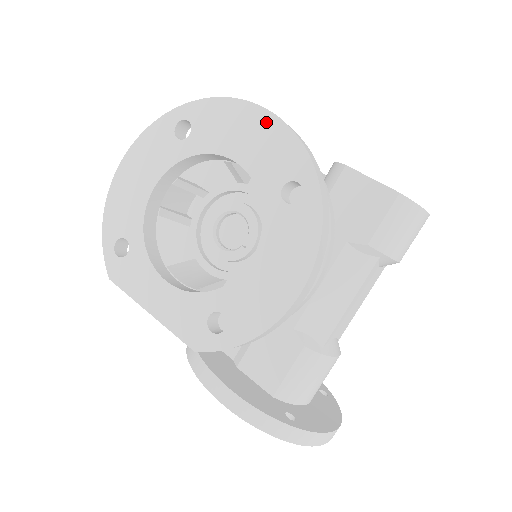
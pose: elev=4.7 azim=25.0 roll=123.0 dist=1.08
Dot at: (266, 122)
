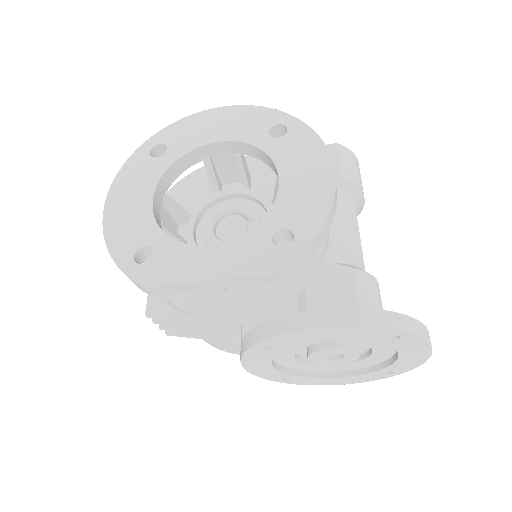
Dot at: (228, 112)
